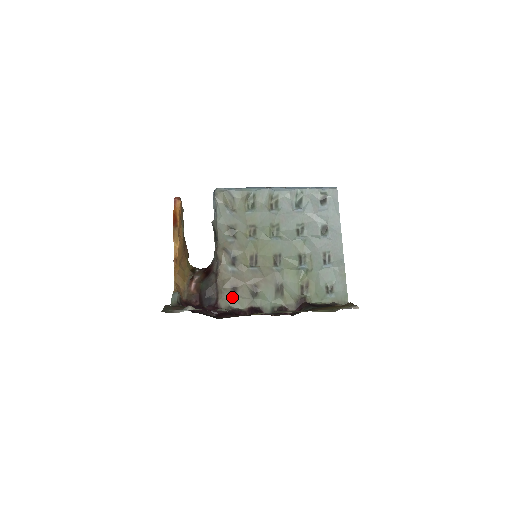
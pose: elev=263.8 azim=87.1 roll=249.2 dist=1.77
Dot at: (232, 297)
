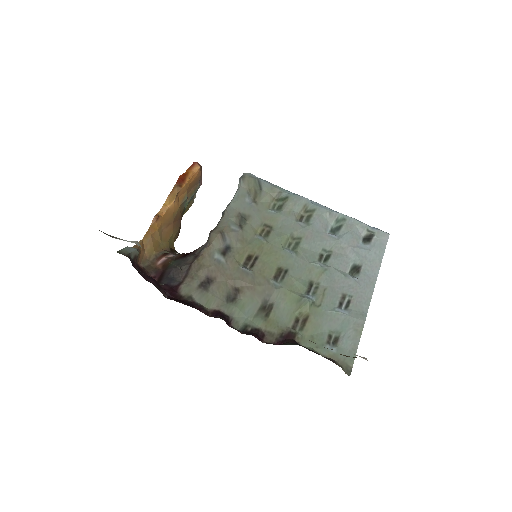
Dot at: (201, 288)
